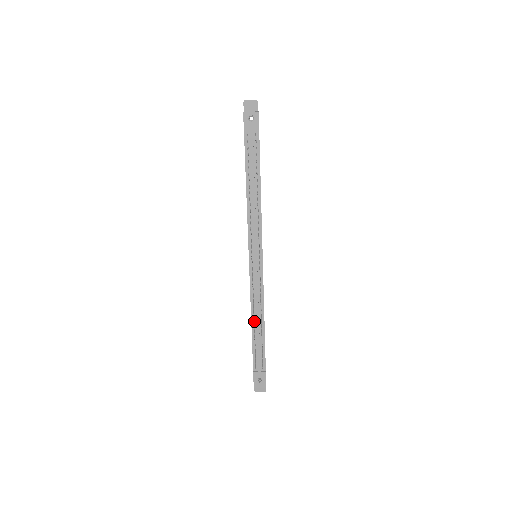
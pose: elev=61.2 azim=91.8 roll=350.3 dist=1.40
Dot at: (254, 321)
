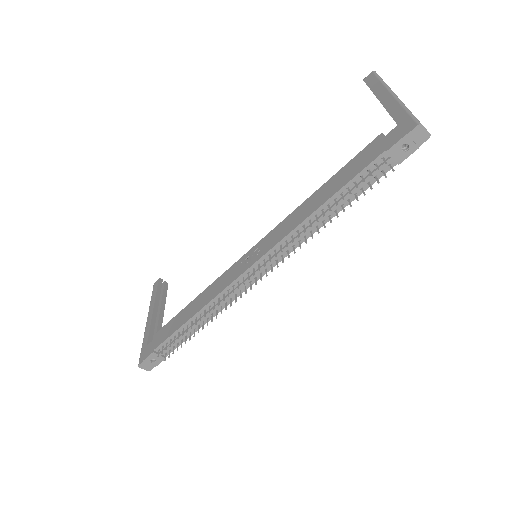
Dot at: (201, 317)
